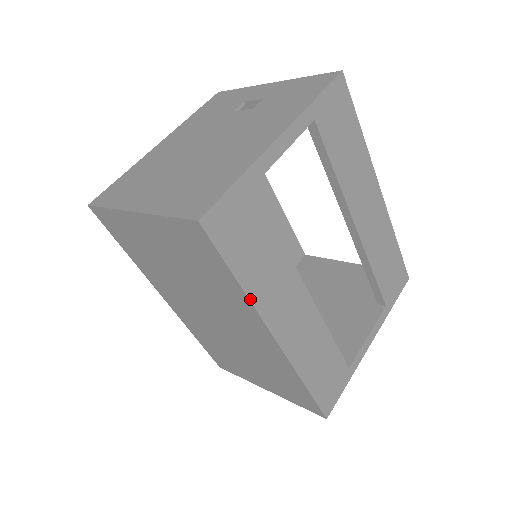
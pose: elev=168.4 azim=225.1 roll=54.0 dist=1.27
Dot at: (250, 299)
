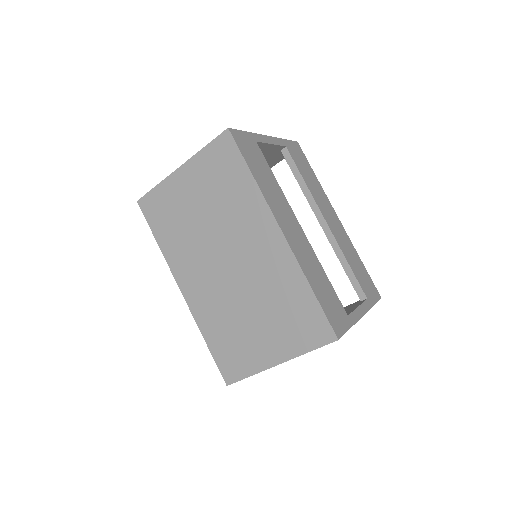
Dot at: (261, 190)
